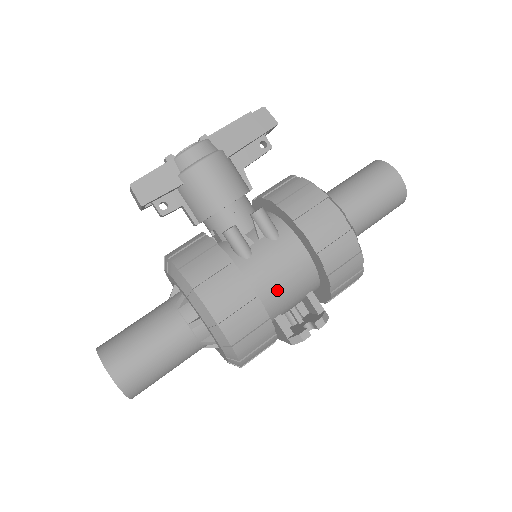
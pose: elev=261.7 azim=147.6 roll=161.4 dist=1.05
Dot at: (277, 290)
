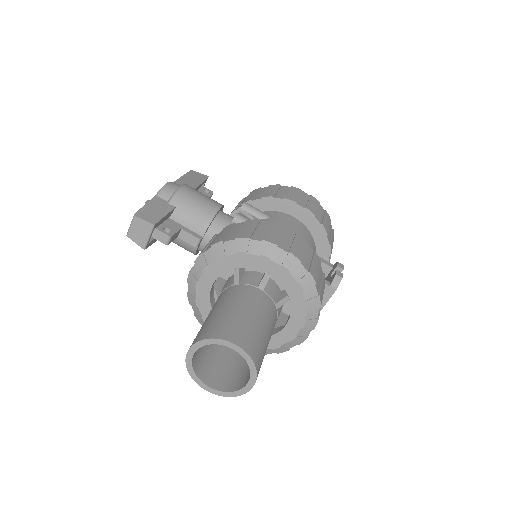
Dot at: occluded
